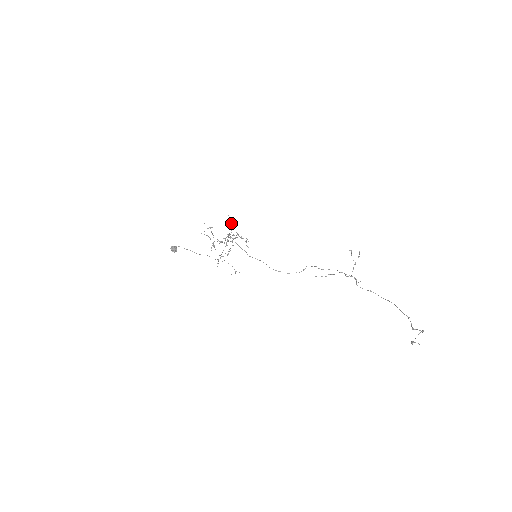
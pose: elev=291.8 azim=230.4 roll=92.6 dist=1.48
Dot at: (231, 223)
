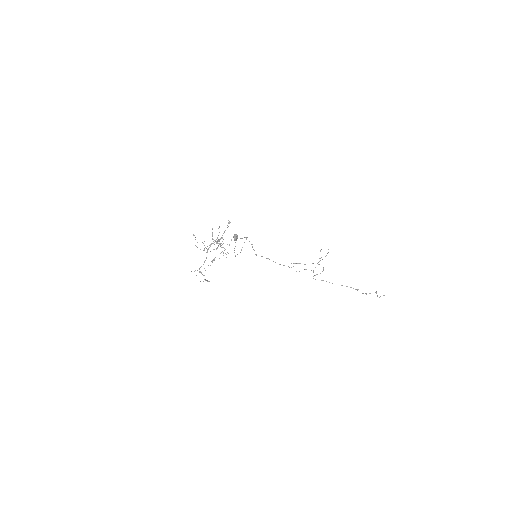
Dot at: (228, 226)
